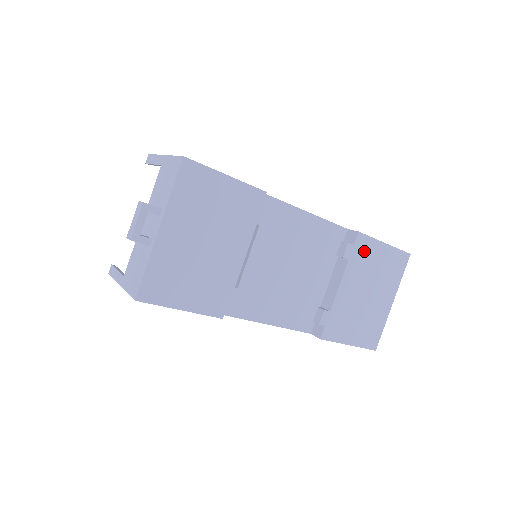
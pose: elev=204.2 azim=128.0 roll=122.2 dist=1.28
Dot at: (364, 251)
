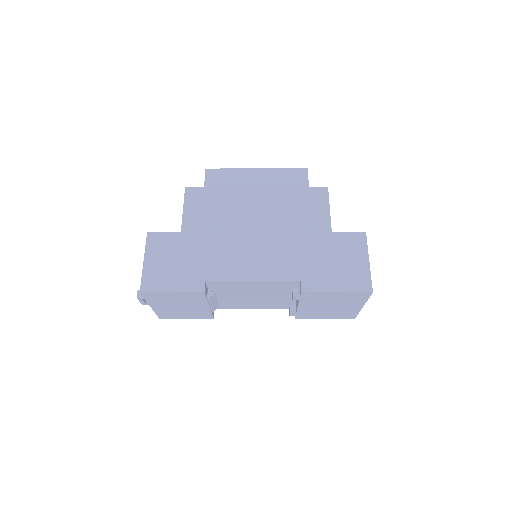
Dot at: (313, 296)
